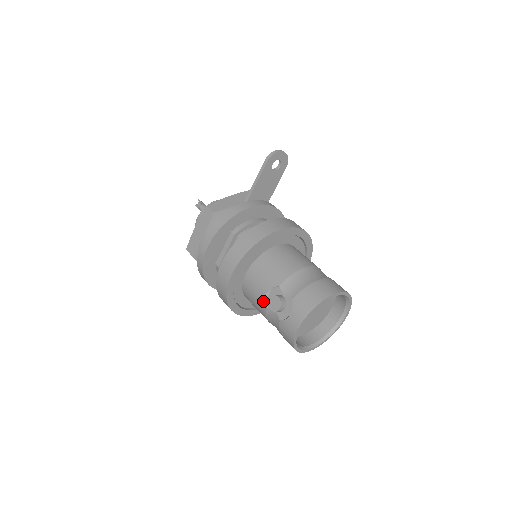
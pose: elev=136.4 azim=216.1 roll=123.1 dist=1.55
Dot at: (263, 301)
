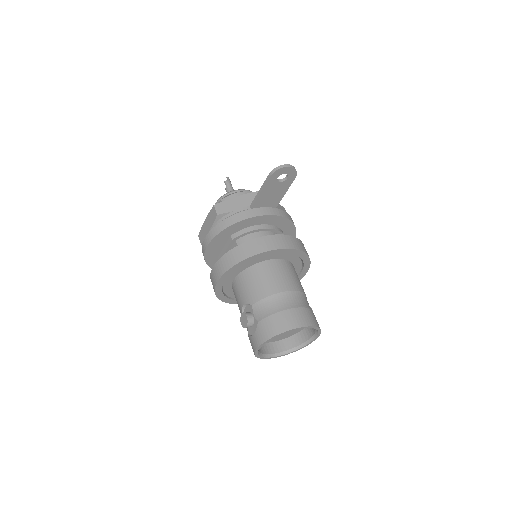
Dot at: (241, 310)
